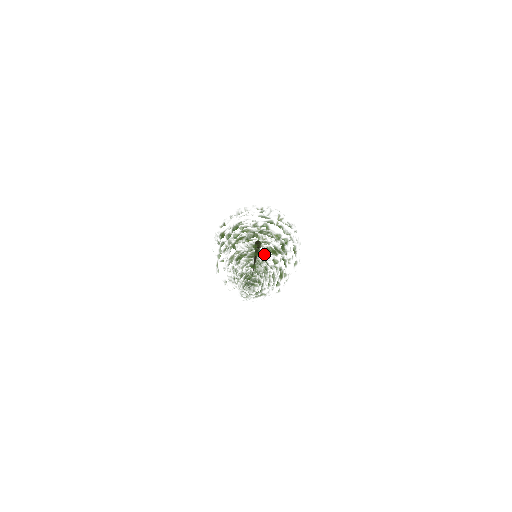
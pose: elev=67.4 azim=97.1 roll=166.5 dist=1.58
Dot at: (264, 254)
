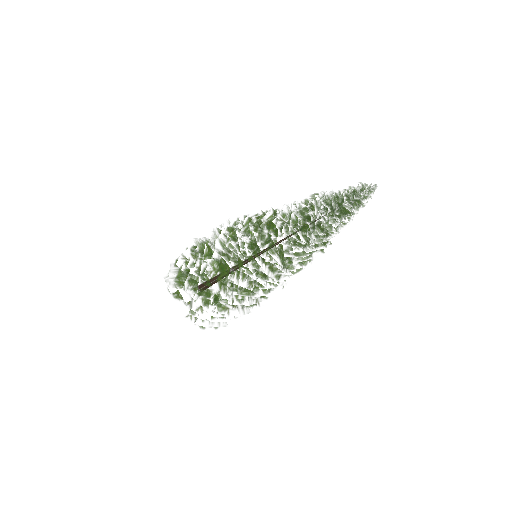
Dot at: occluded
